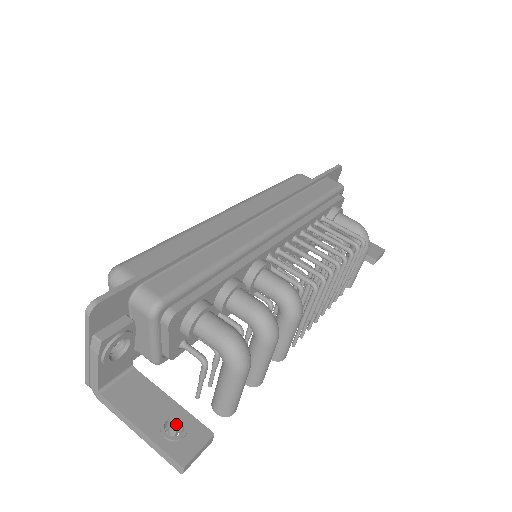
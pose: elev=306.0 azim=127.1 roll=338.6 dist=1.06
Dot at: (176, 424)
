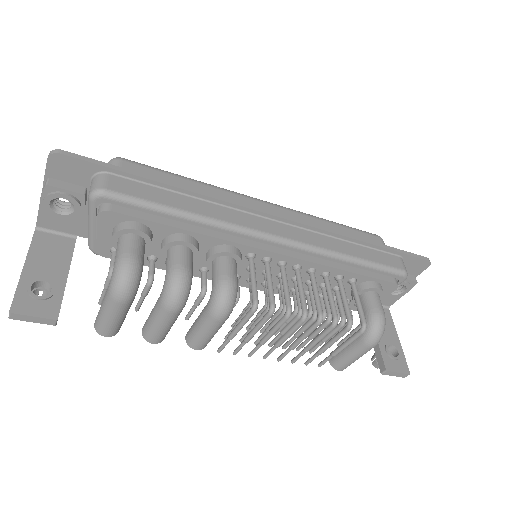
Dot at: occluded
